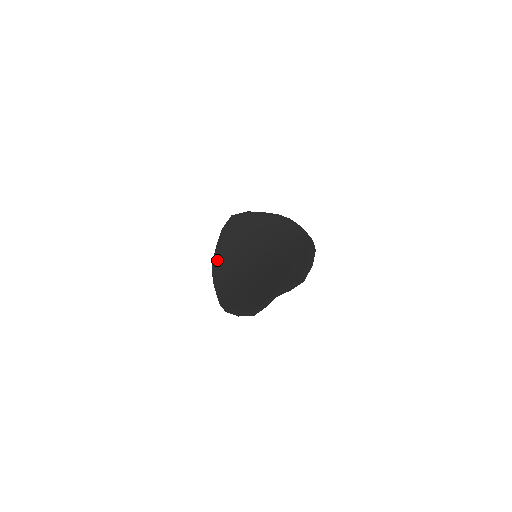
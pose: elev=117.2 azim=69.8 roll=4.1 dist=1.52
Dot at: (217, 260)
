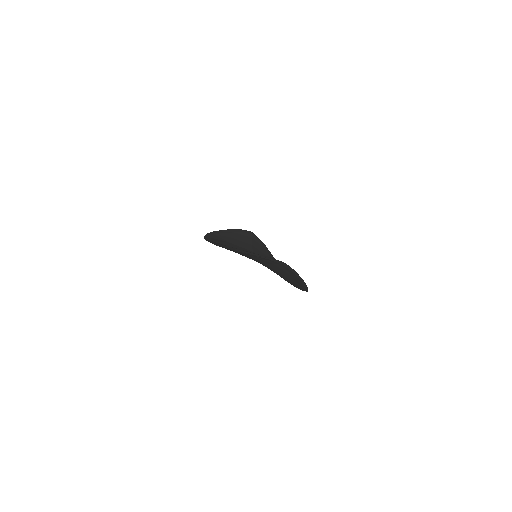
Dot at: (218, 233)
